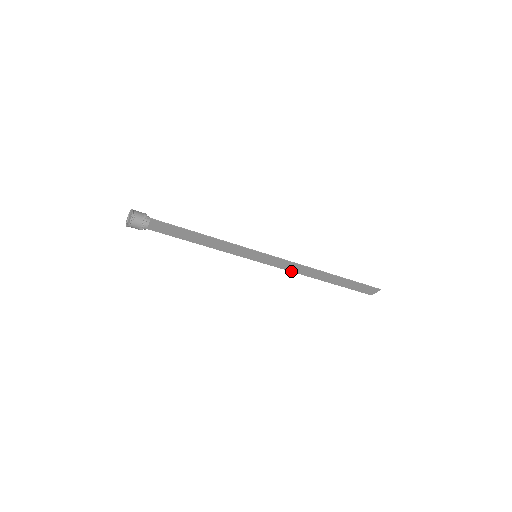
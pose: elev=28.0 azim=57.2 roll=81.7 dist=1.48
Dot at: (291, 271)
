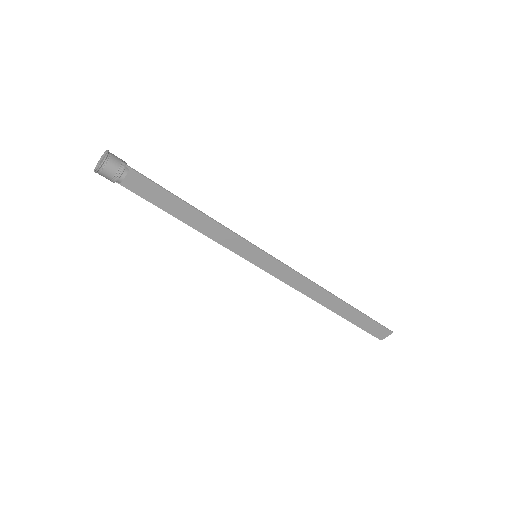
Dot at: (294, 288)
